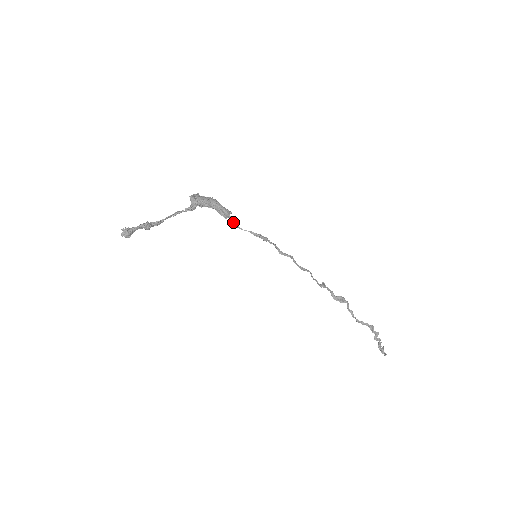
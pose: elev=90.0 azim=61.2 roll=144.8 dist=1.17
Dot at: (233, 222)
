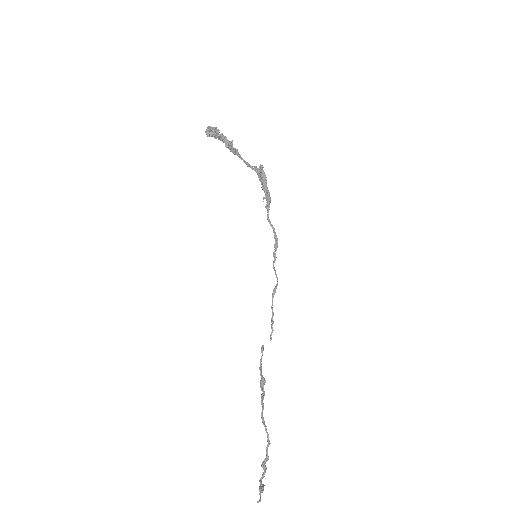
Dot at: (268, 211)
